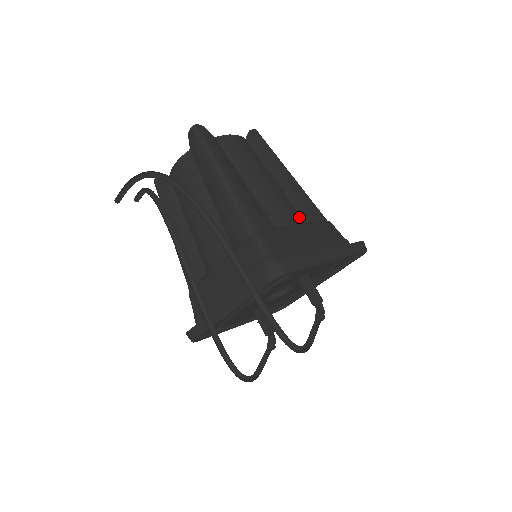
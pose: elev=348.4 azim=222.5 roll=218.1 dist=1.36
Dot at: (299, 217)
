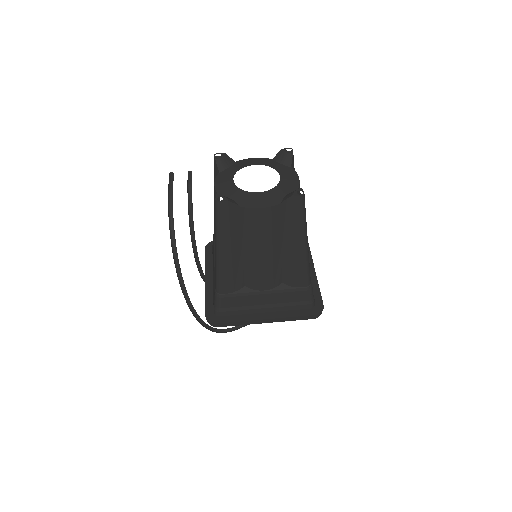
Dot at: (277, 281)
